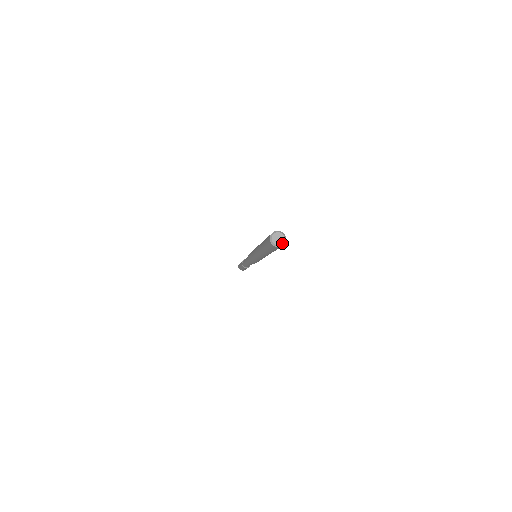
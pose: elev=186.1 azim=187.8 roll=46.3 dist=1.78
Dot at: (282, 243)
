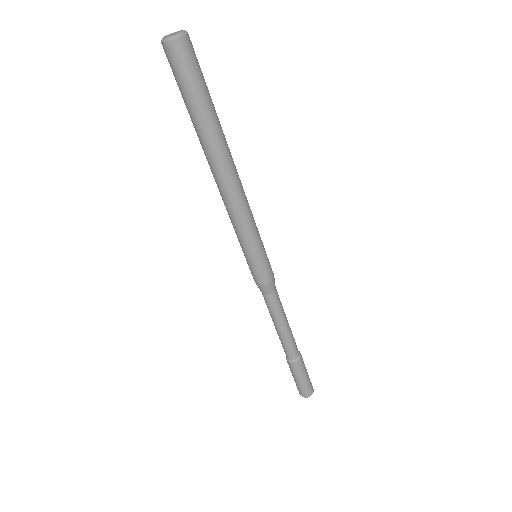
Dot at: (172, 36)
